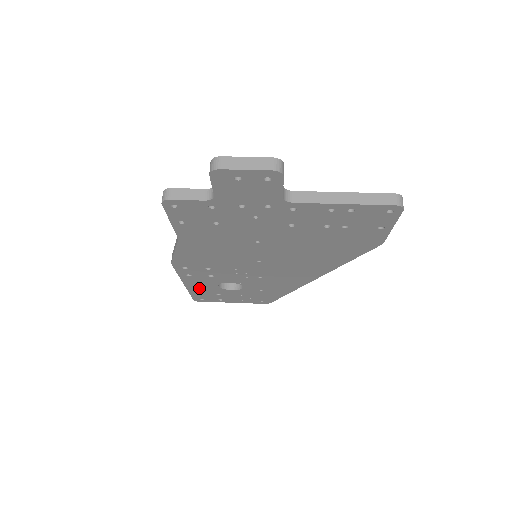
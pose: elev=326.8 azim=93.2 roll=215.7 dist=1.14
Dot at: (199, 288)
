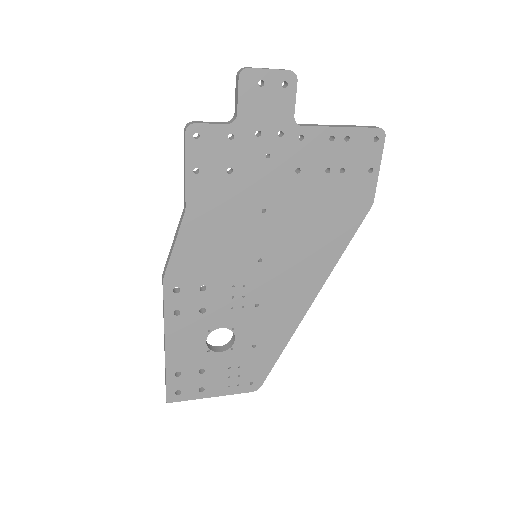
Dot at: (181, 354)
